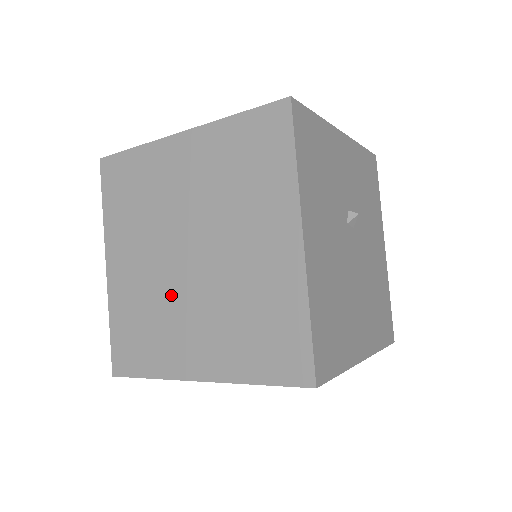
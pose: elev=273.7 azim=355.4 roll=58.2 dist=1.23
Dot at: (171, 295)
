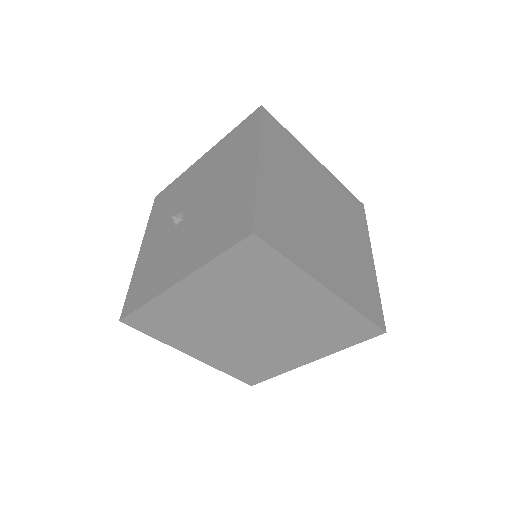
Dot at: (216, 328)
